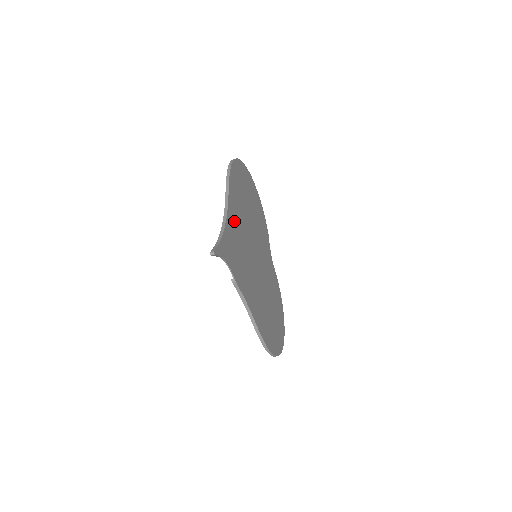
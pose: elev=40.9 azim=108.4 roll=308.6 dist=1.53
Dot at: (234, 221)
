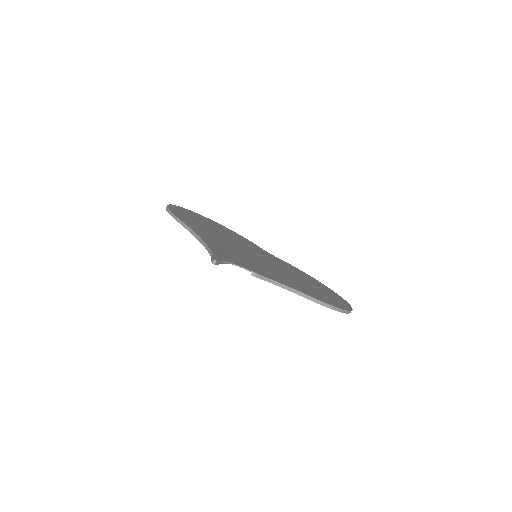
Dot at: (210, 239)
